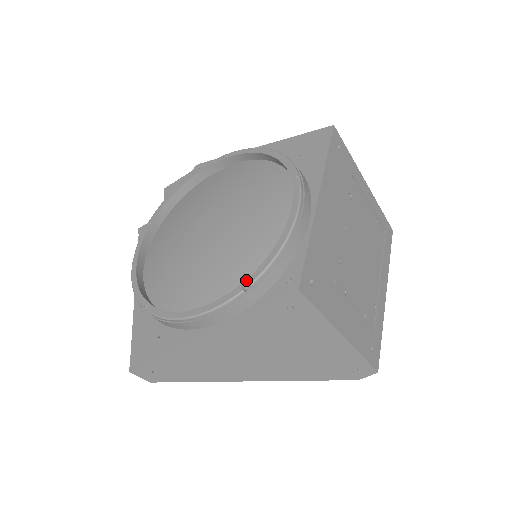
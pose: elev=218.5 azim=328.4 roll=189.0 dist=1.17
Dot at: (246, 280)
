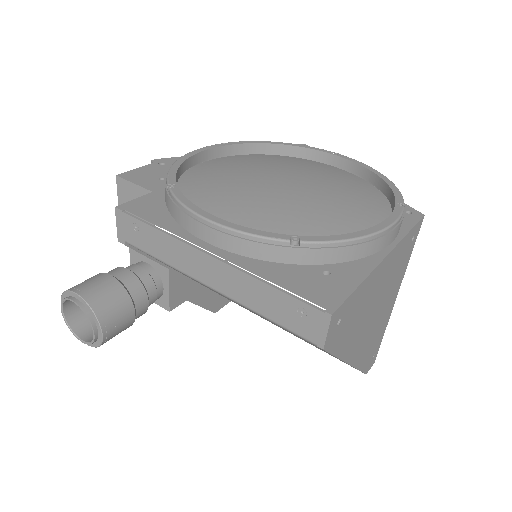
Dot at: (396, 202)
